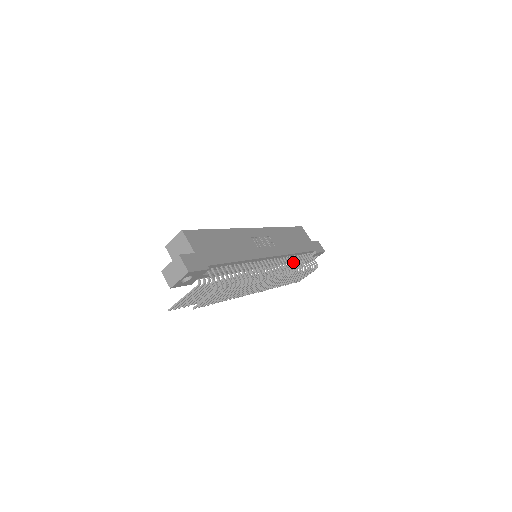
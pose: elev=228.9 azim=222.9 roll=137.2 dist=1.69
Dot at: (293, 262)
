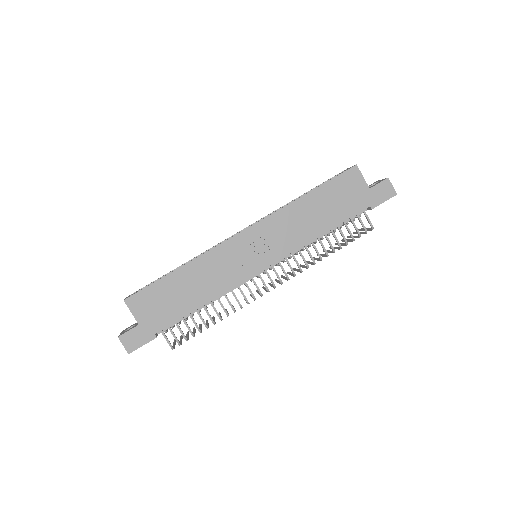
Dot at: (315, 249)
